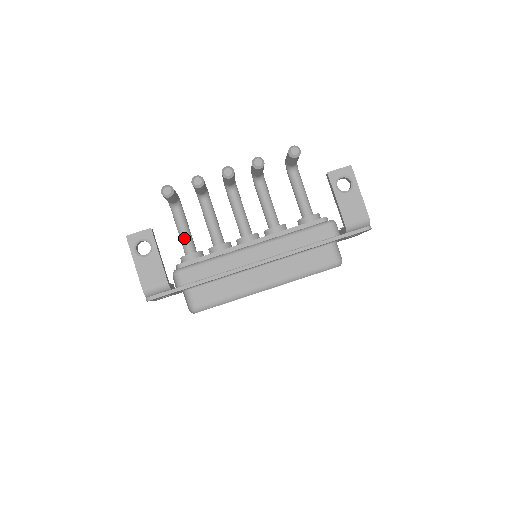
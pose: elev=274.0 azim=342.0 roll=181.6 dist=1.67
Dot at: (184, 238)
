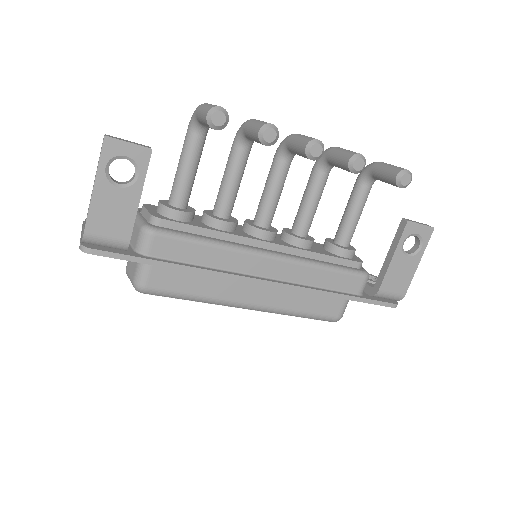
Dot at: (184, 180)
